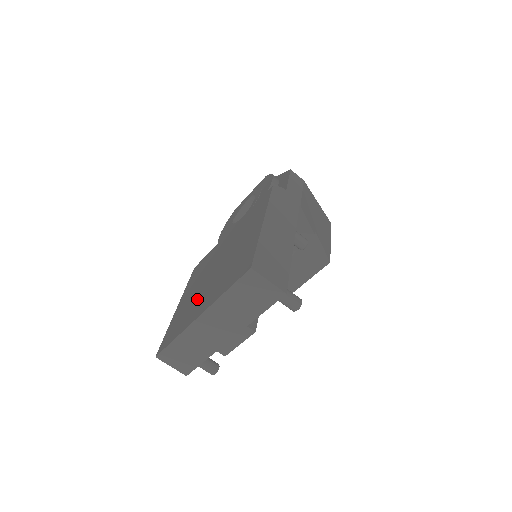
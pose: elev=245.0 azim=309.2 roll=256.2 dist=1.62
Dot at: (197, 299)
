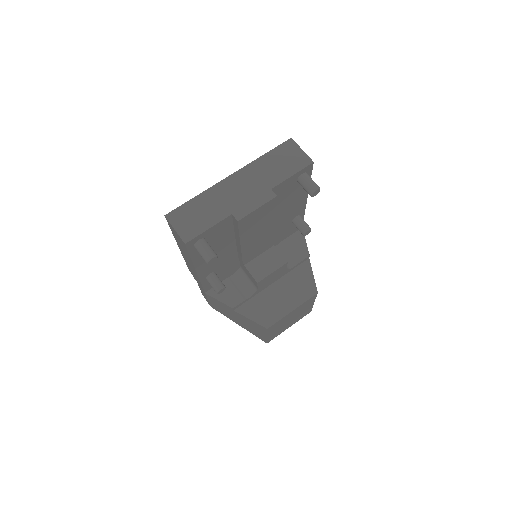
Dot at: occluded
